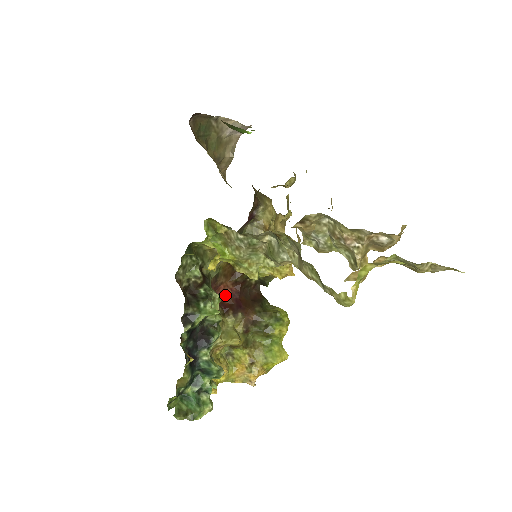
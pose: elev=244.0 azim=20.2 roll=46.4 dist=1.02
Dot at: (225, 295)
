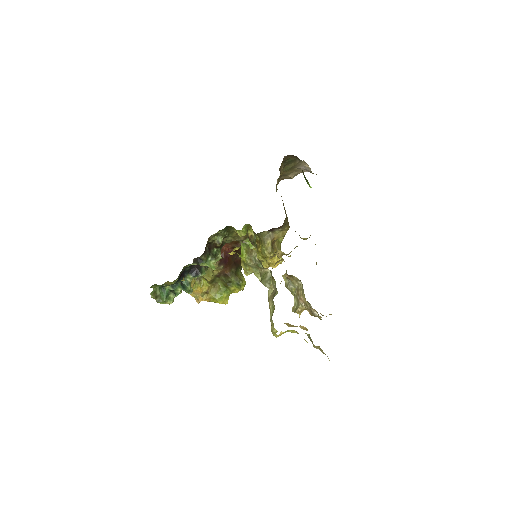
Dot at: (223, 250)
